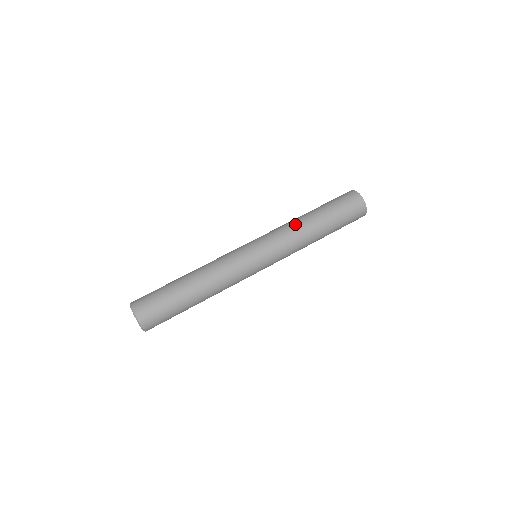
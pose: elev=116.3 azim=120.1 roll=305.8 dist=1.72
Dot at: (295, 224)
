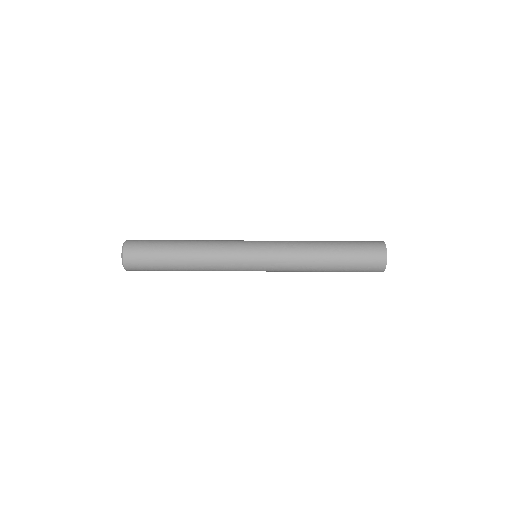
Dot at: (306, 249)
